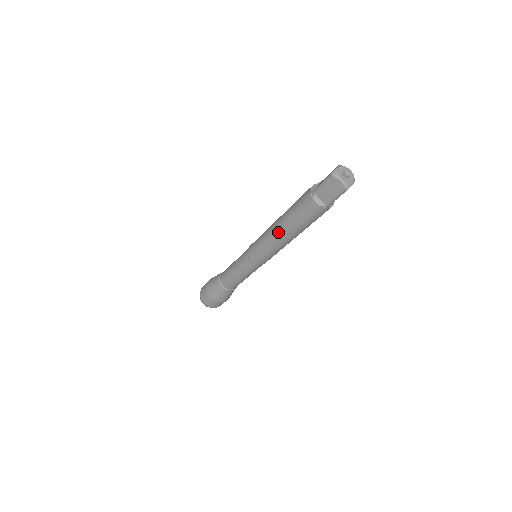
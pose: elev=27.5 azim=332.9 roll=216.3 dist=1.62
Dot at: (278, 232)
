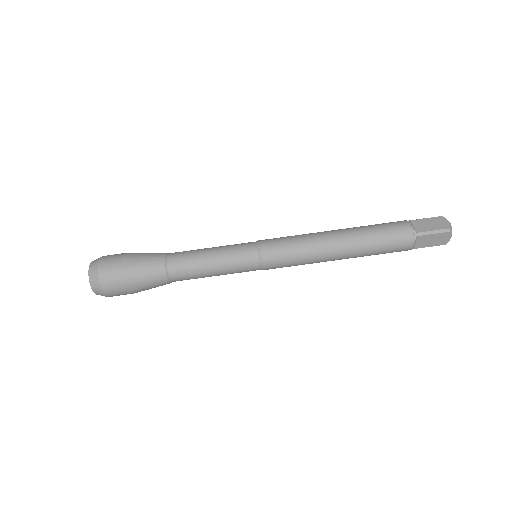
Dot at: (335, 231)
